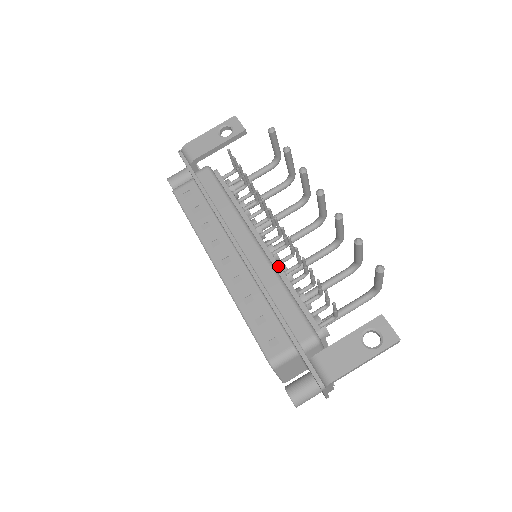
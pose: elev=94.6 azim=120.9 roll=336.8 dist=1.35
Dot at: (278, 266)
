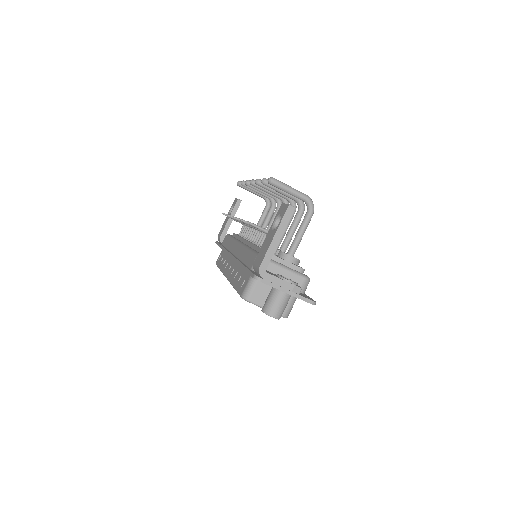
Dot at: (251, 244)
